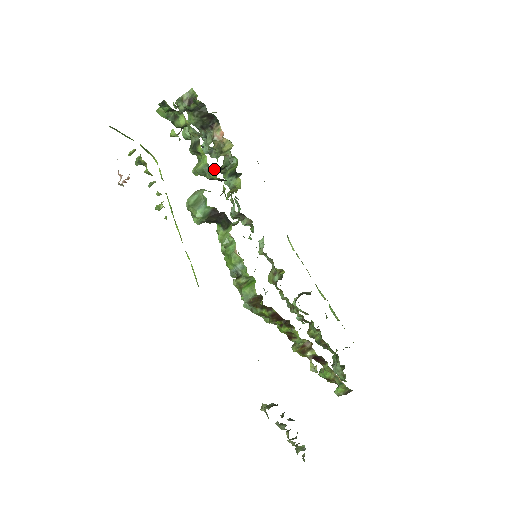
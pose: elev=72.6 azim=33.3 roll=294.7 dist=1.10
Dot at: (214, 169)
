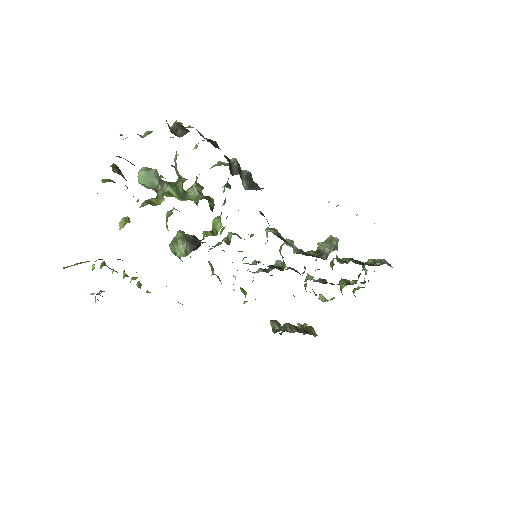
Dot at: occluded
